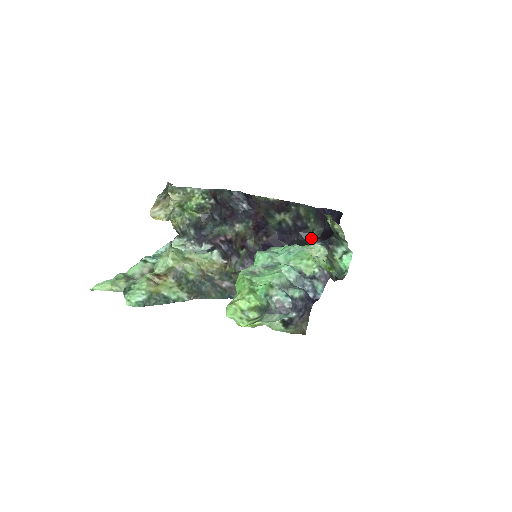
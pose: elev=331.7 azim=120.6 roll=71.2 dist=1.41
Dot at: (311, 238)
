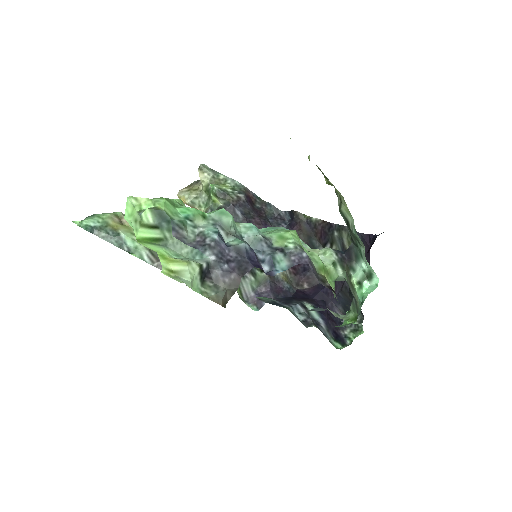
Dot at: occluded
